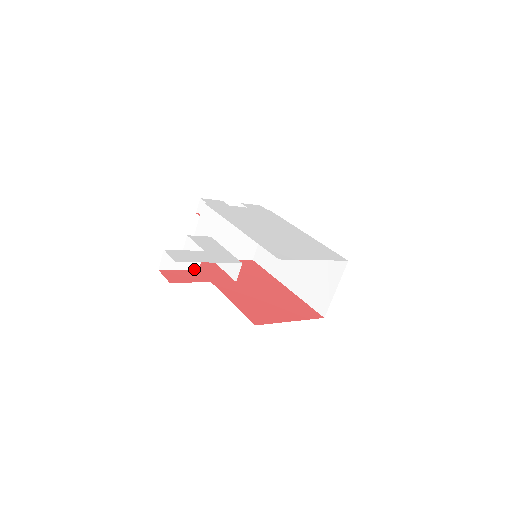
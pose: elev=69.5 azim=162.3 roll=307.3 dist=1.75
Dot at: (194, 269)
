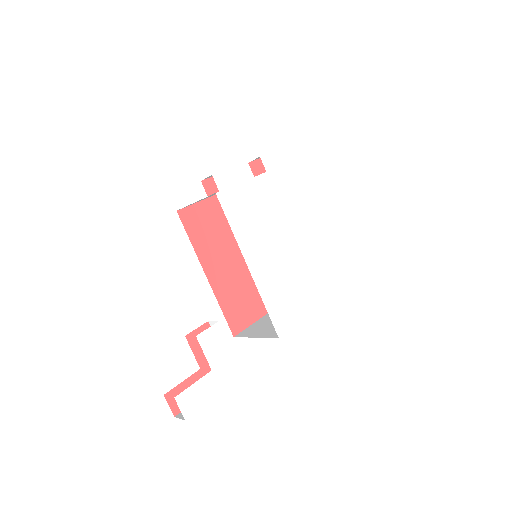
Dot at: (196, 372)
